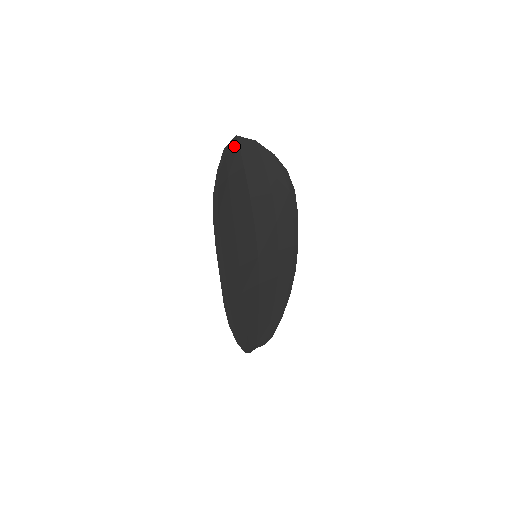
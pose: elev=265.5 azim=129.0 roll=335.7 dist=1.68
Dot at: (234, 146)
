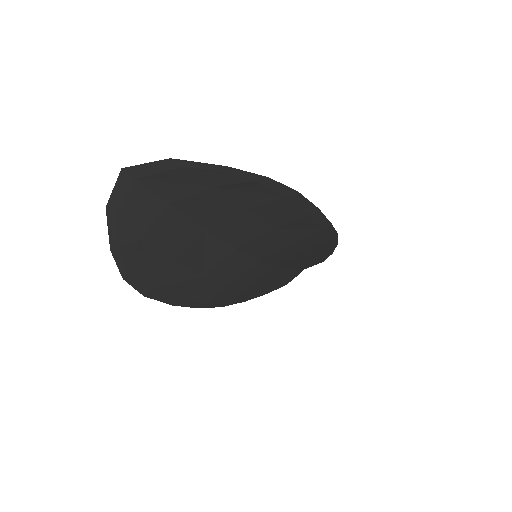
Dot at: (126, 190)
